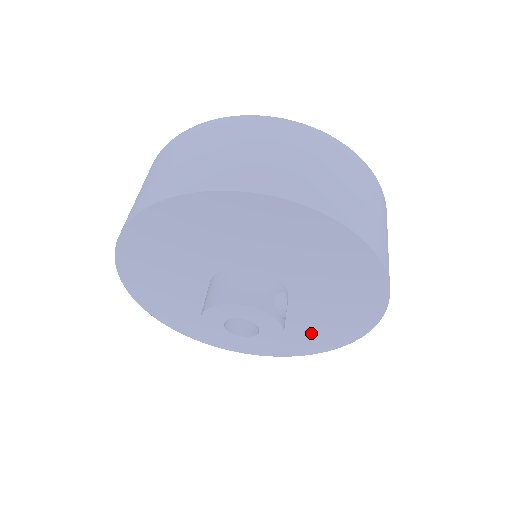
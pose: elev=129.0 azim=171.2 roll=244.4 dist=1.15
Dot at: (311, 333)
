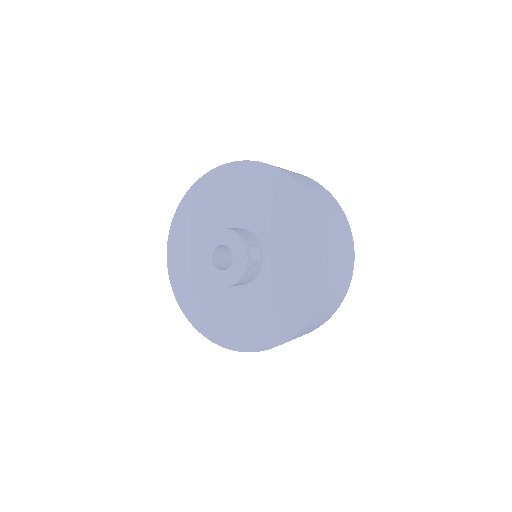
Dot at: (265, 318)
